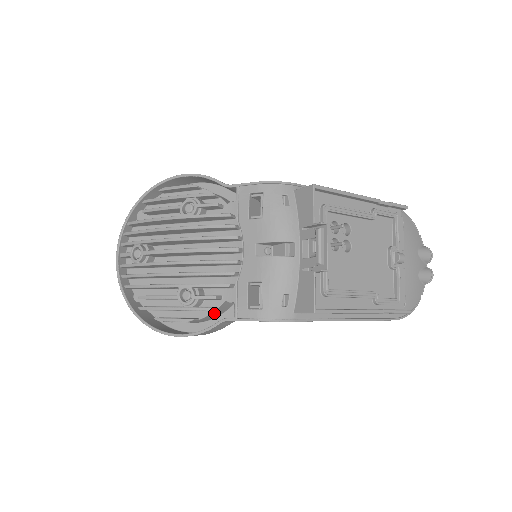
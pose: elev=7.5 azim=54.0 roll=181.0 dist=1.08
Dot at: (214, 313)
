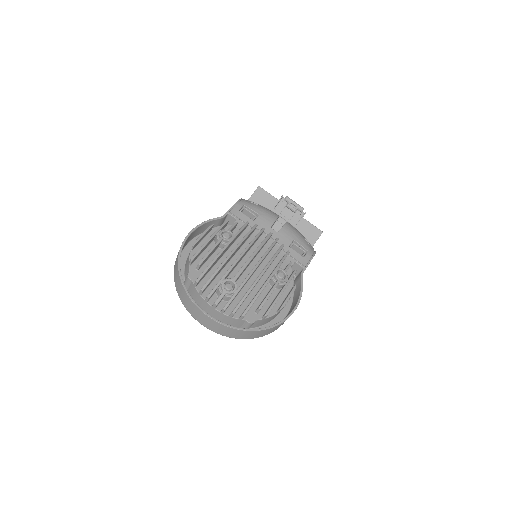
Dot at: (291, 281)
